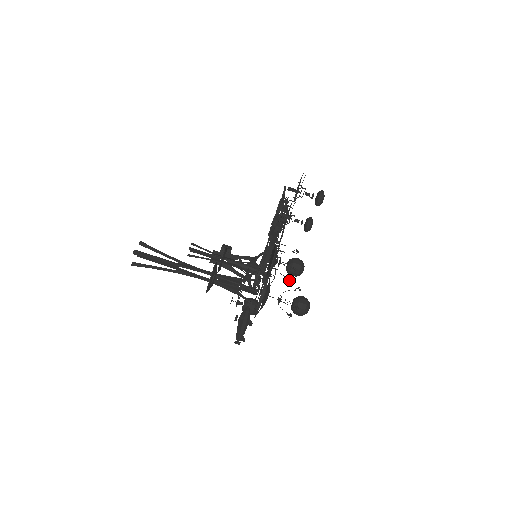
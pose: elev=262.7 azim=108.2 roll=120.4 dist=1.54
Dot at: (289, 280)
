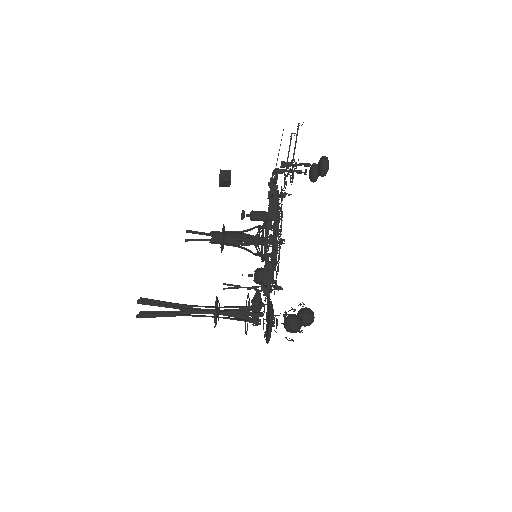
Dot at: occluded
